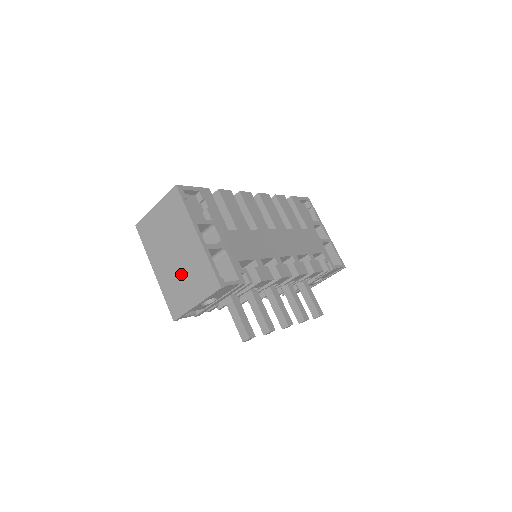
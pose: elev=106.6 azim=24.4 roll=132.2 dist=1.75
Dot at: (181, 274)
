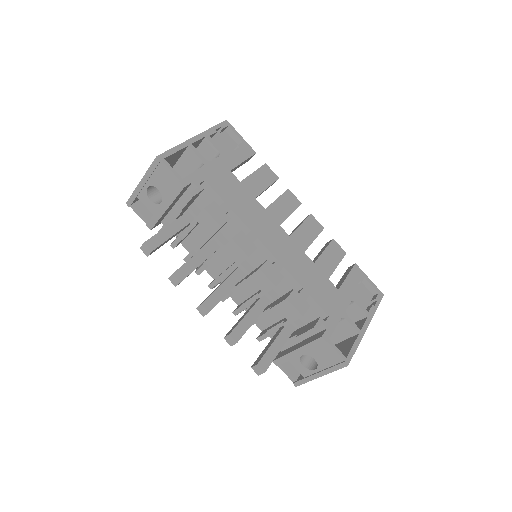
Dot at: occluded
